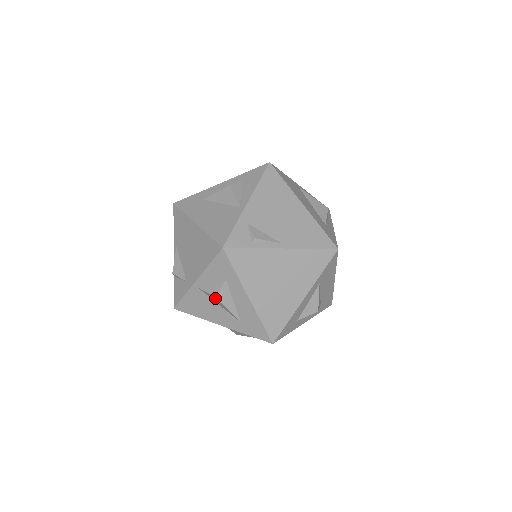
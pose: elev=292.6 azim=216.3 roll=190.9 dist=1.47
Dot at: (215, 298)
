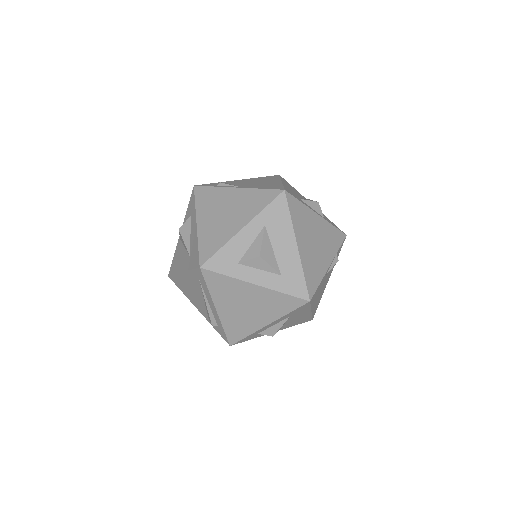
Dot at: (180, 233)
